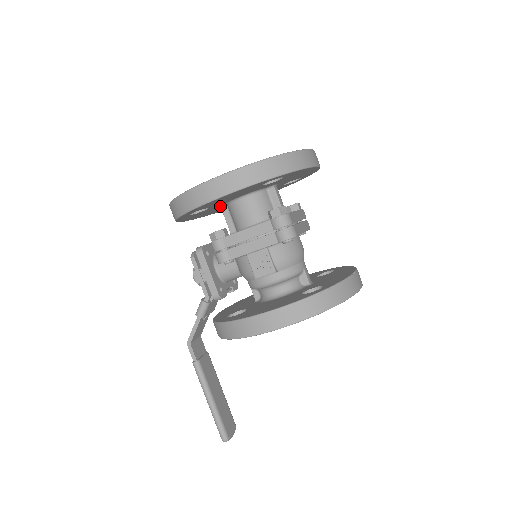
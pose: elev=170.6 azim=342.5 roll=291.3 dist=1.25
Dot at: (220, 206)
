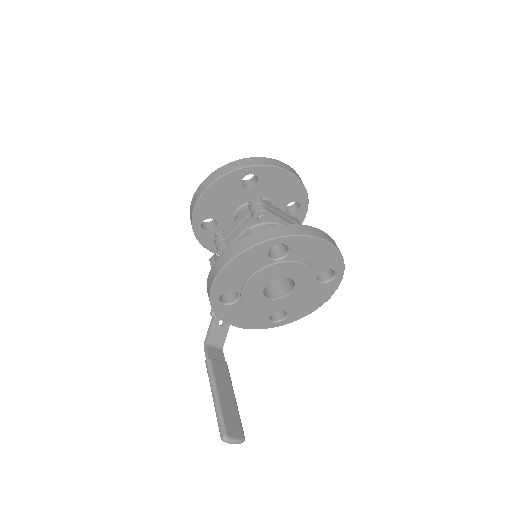
Dot at: occluded
